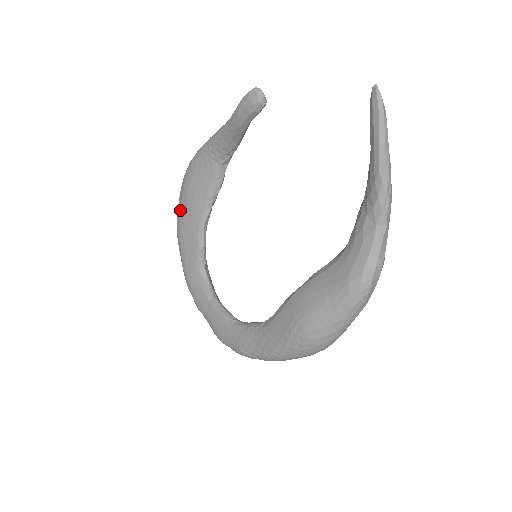
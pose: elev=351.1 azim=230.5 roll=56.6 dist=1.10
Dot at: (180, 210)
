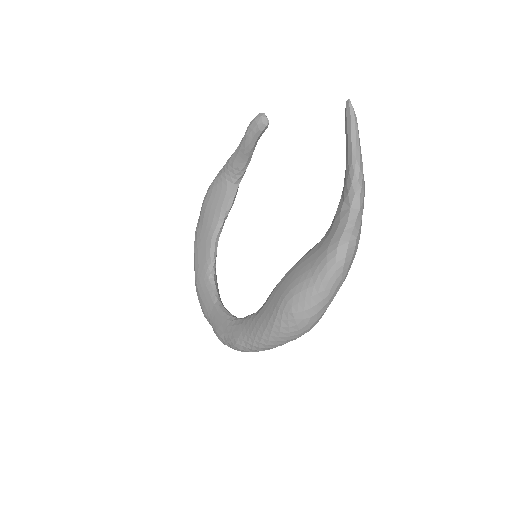
Dot at: (198, 228)
